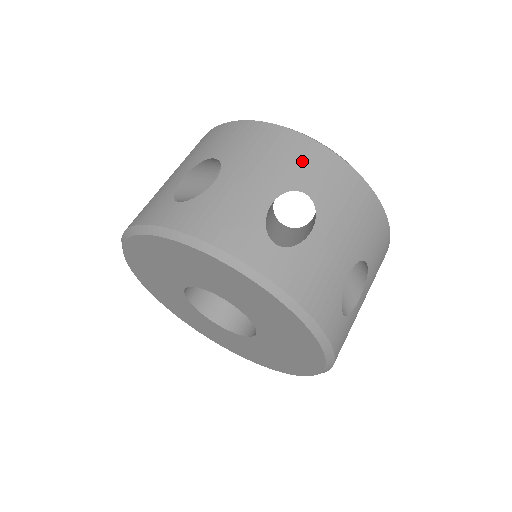
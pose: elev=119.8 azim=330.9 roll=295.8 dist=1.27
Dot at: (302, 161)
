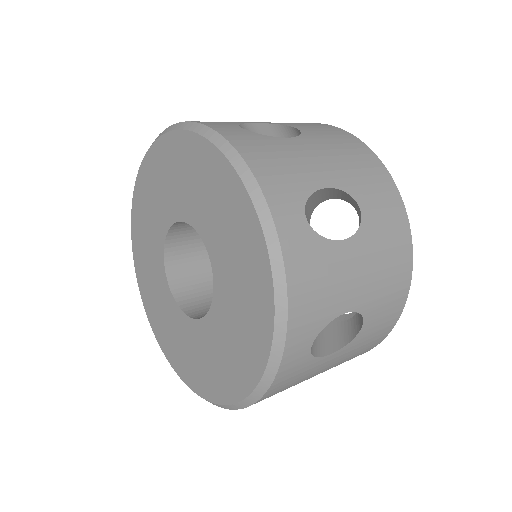
Dot at: (374, 184)
